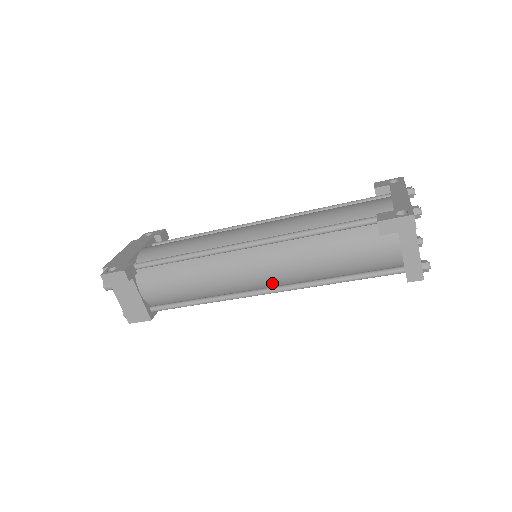
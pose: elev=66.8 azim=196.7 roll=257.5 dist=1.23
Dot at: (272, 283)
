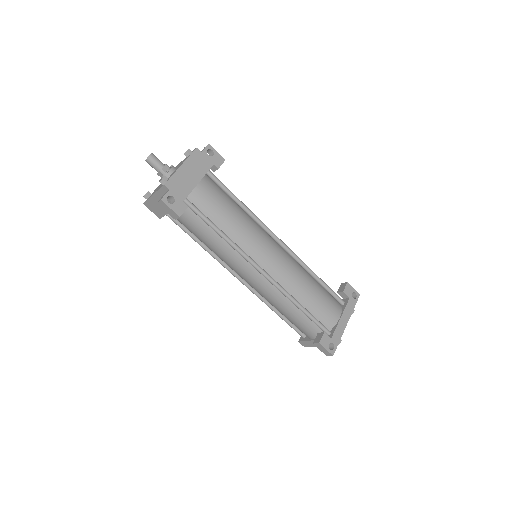
Dot at: (247, 283)
